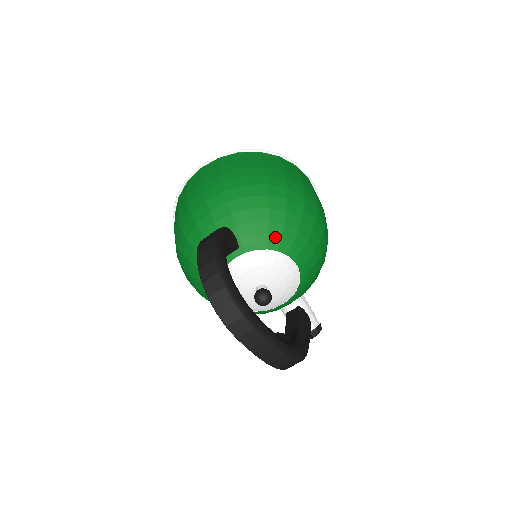
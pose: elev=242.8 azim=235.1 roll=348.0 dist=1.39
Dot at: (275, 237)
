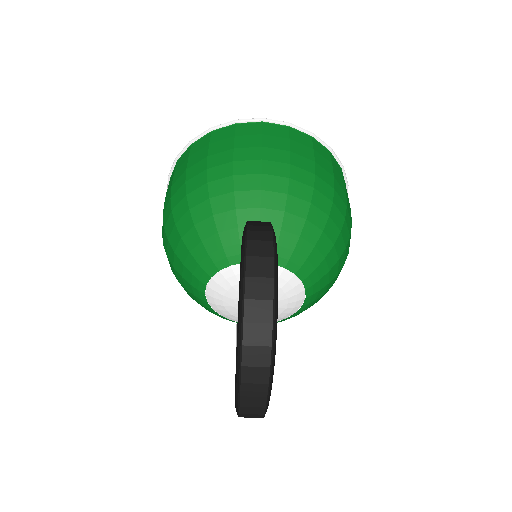
Dot at: (310, 266)
